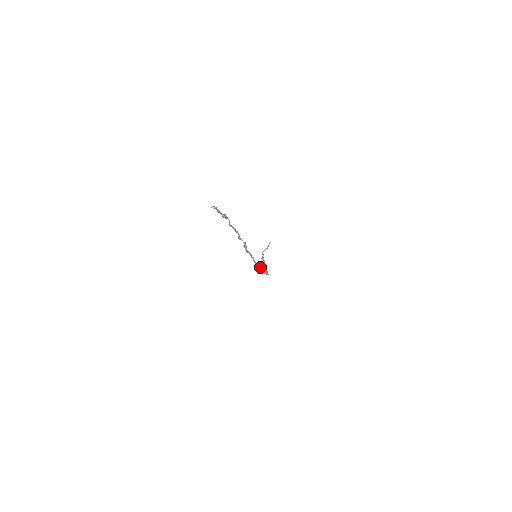
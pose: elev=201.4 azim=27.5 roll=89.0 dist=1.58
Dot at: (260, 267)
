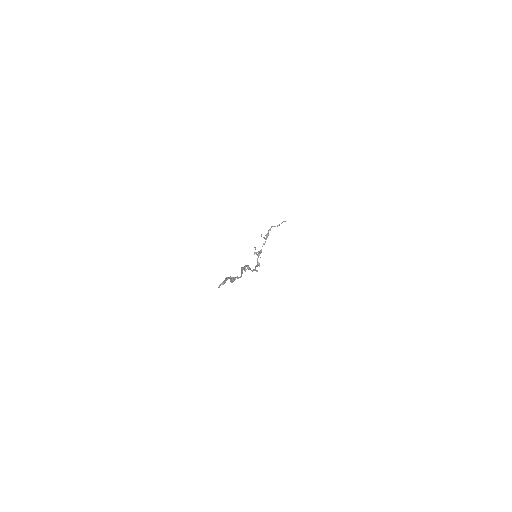
Dot at: occluded
